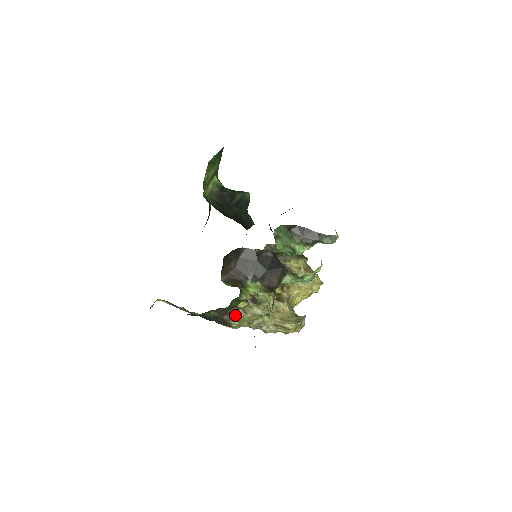
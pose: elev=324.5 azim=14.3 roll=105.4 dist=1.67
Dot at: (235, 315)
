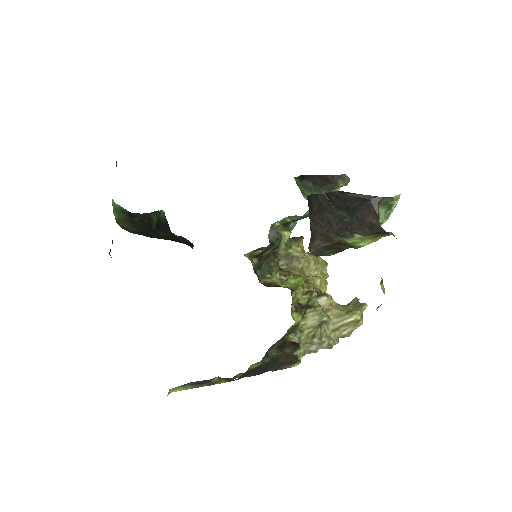
Dot at: (292, 342)
